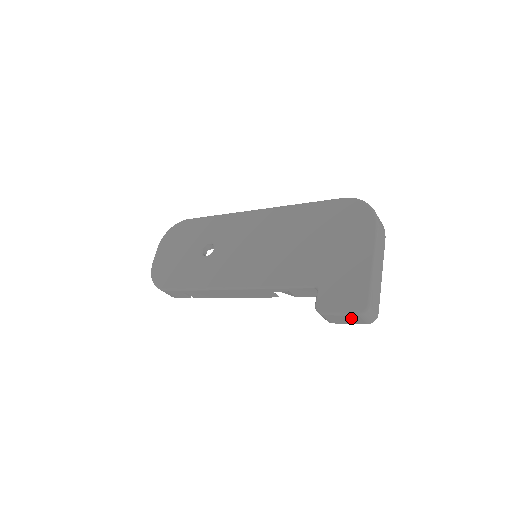
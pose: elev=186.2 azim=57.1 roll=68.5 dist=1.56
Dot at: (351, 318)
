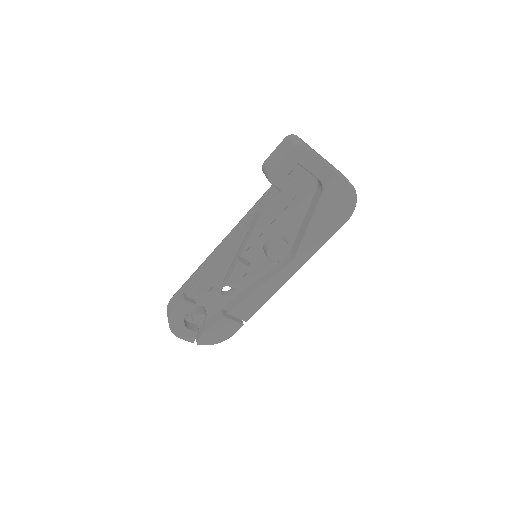
Dot at: (281, 148)
